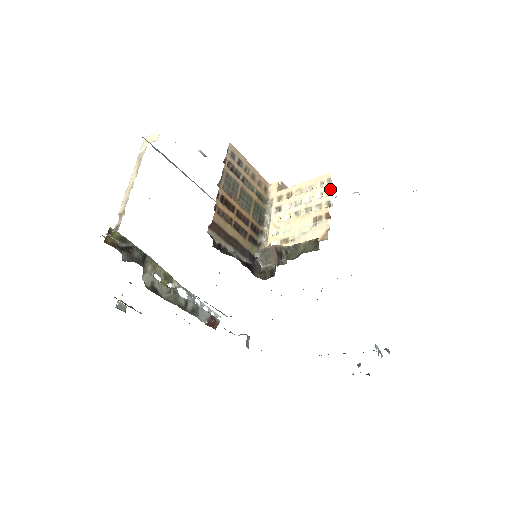
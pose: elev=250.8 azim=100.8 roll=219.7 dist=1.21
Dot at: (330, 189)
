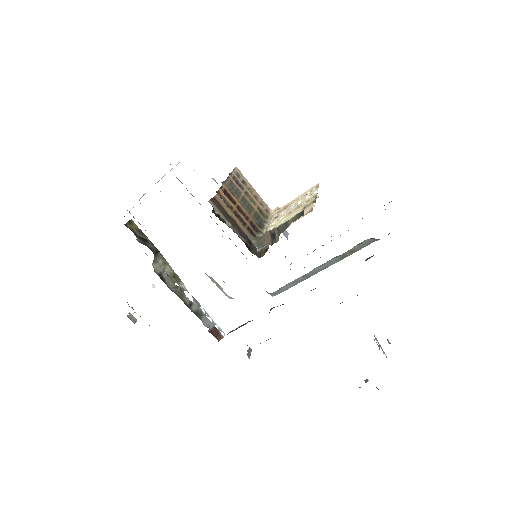
Dot at: (317, 190)
